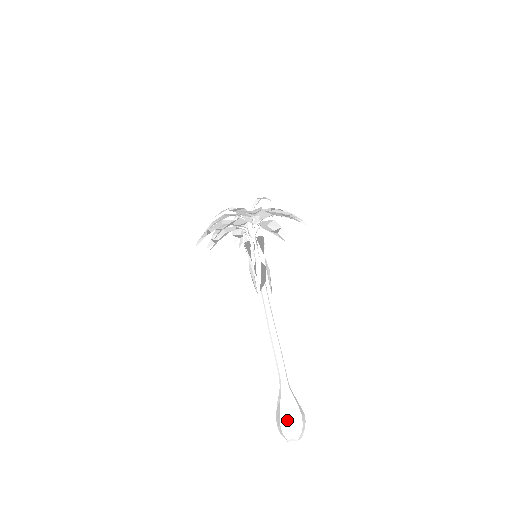
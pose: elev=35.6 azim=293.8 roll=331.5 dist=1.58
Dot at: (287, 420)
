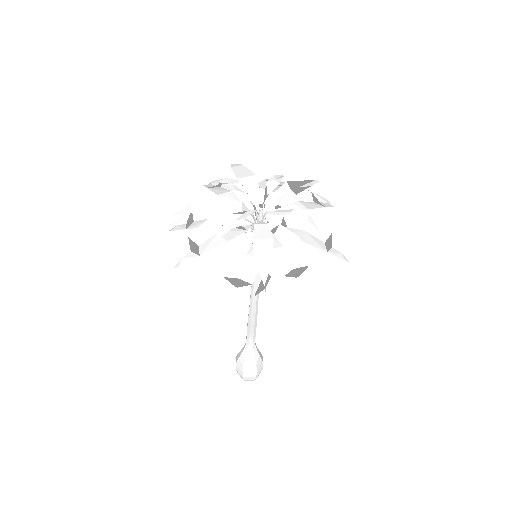
Dot at: (250, 374)
